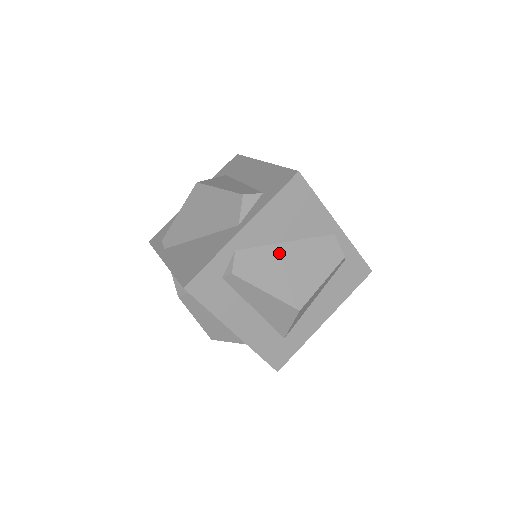
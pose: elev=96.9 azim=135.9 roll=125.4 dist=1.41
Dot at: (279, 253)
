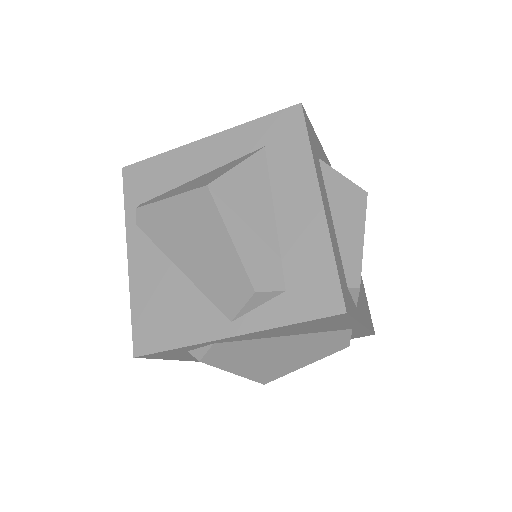
Dot at: (270, 345)
